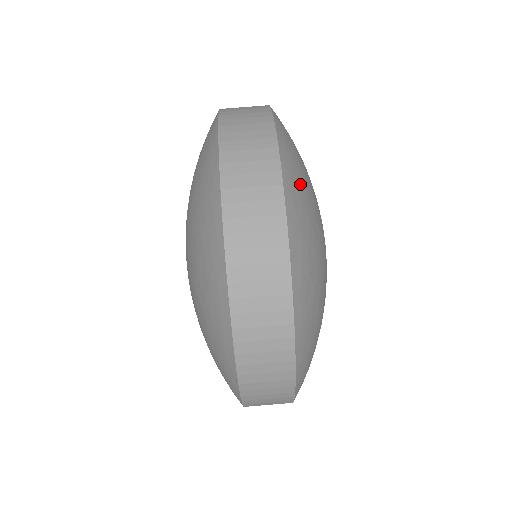
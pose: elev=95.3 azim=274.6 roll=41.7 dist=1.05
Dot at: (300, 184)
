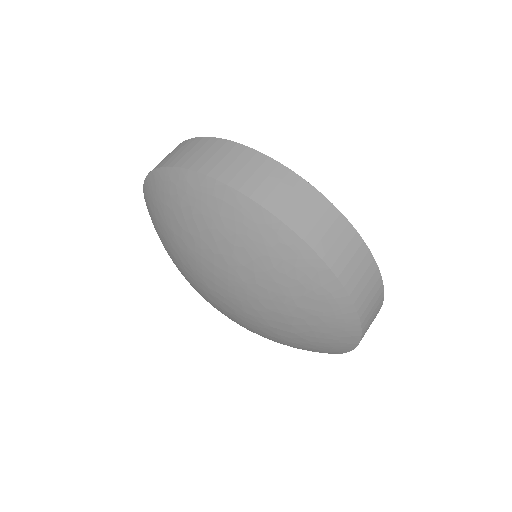
Dot at: occluded
